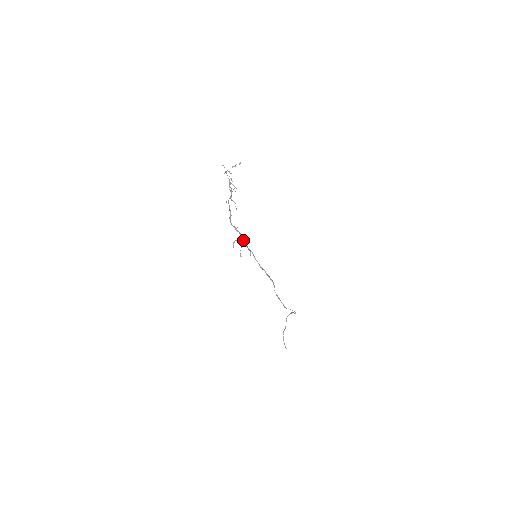
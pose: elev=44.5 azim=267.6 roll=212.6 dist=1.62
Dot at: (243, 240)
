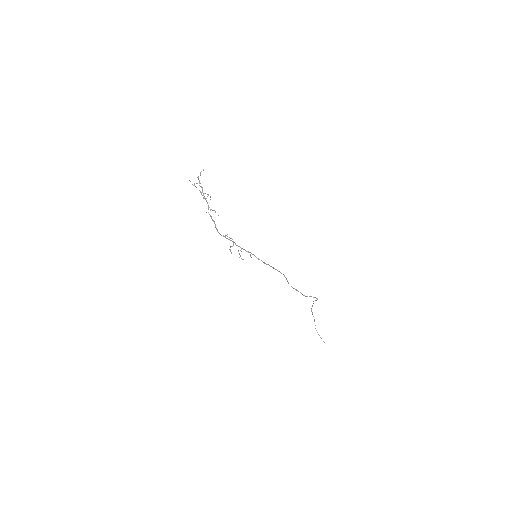
Dot at: occluded
